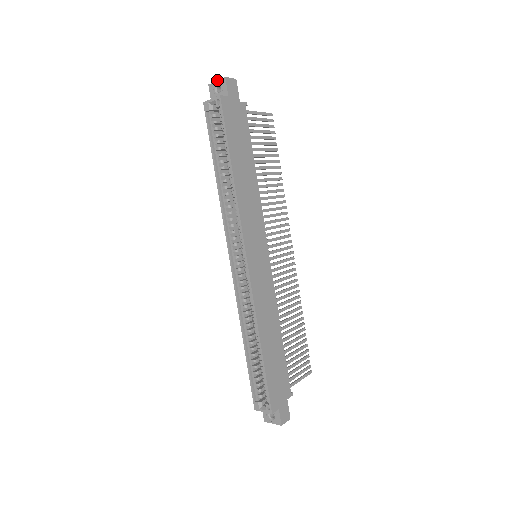
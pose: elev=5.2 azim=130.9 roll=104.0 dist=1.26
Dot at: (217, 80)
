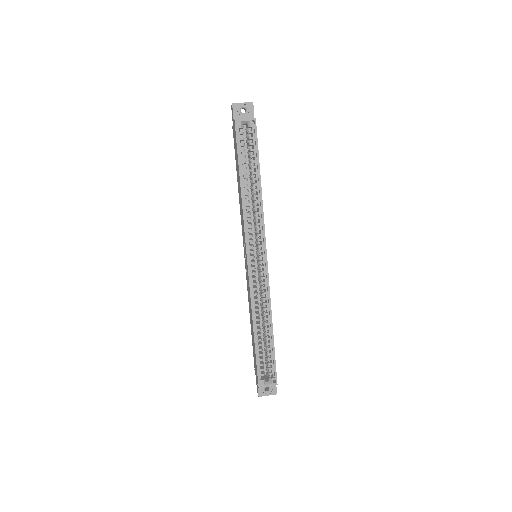
Dot at: occluded
